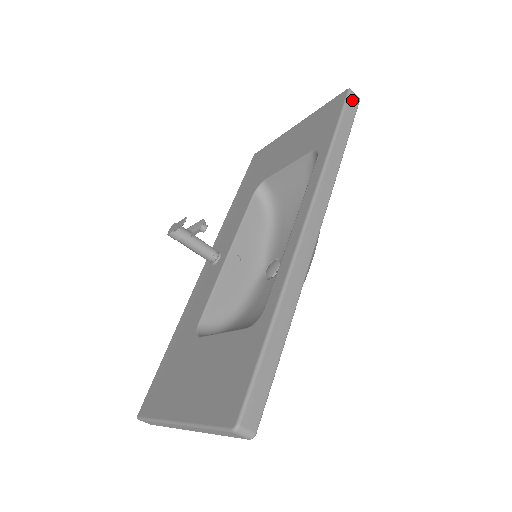
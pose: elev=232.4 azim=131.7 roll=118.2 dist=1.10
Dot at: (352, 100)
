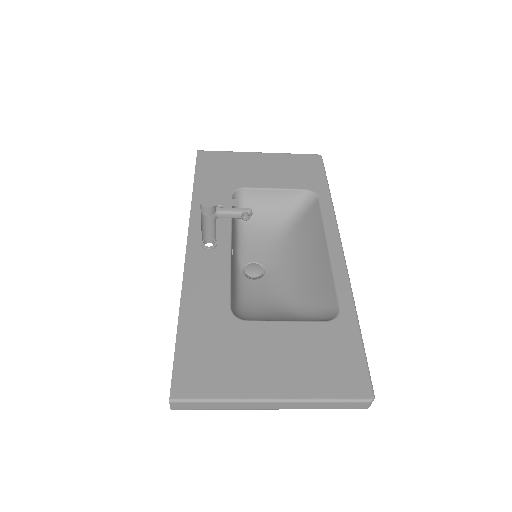
Dot at: occluded
